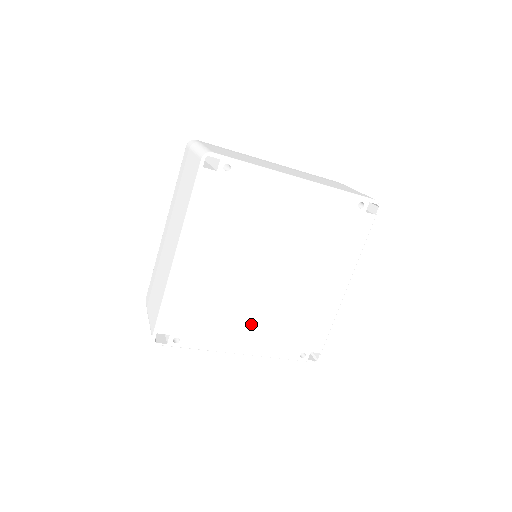
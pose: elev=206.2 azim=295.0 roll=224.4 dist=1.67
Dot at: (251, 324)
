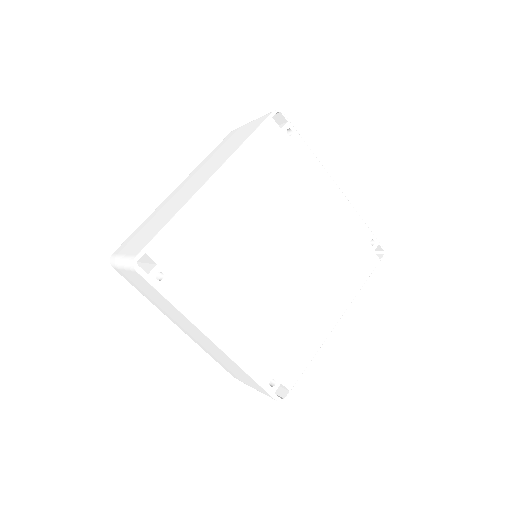
Dot at: (241, 307)
